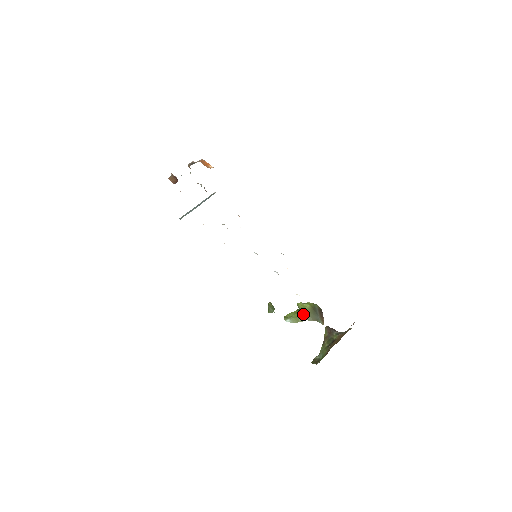
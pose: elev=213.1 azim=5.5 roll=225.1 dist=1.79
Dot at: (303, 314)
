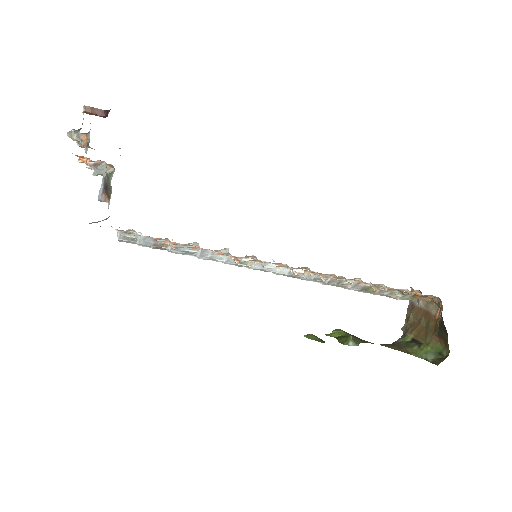
Dot at: occluded
